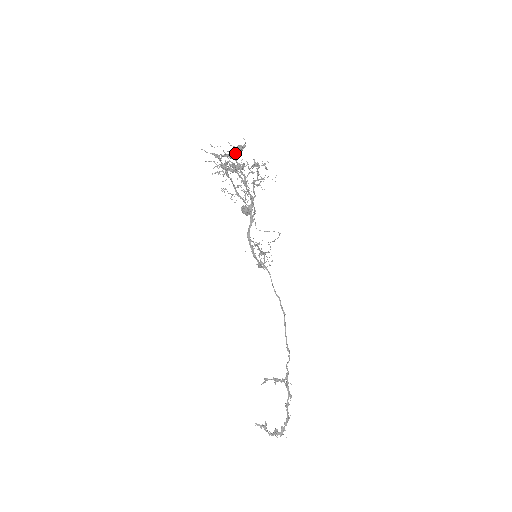
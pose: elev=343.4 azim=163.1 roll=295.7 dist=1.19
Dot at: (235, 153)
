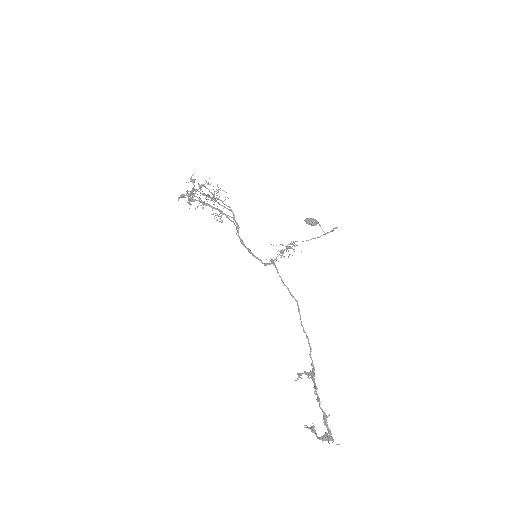
Dot at: (194, 186)
